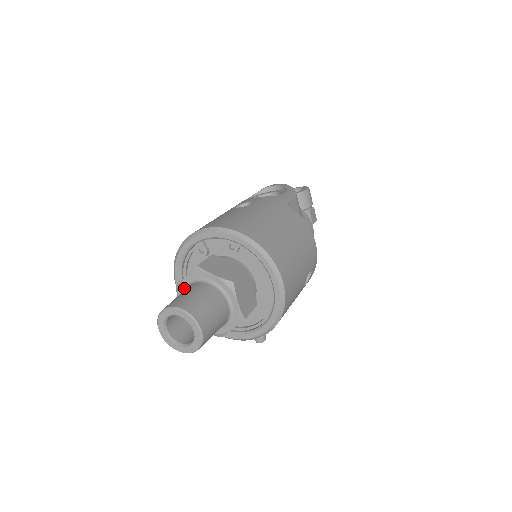
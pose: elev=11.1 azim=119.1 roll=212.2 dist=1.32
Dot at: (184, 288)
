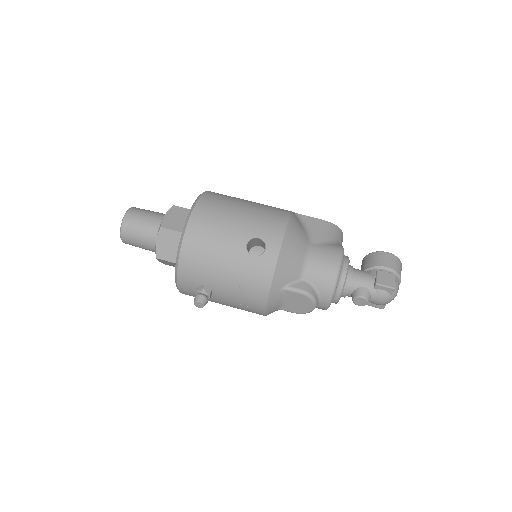
Dot at: occluded
